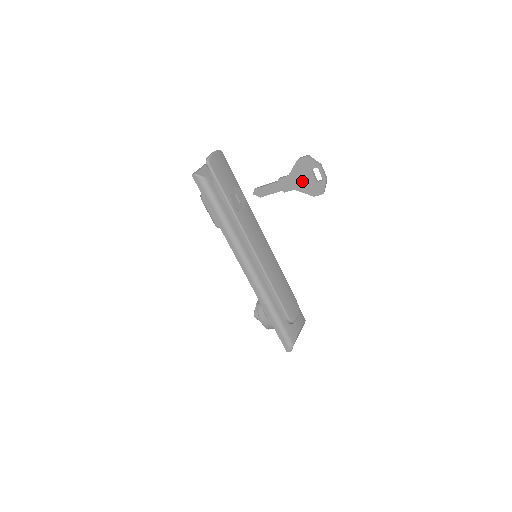
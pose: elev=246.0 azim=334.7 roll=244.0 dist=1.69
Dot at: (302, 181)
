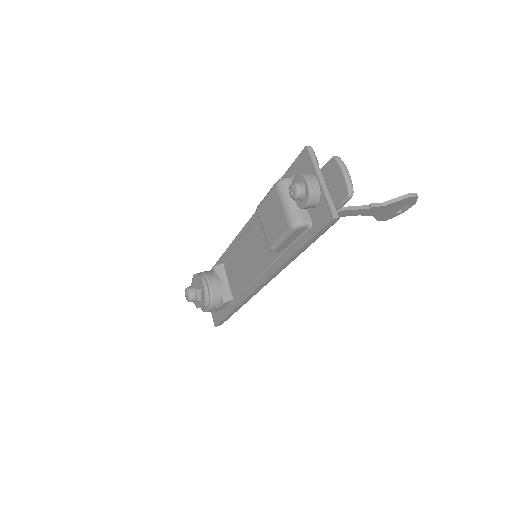
Dot at: (387, 211)
